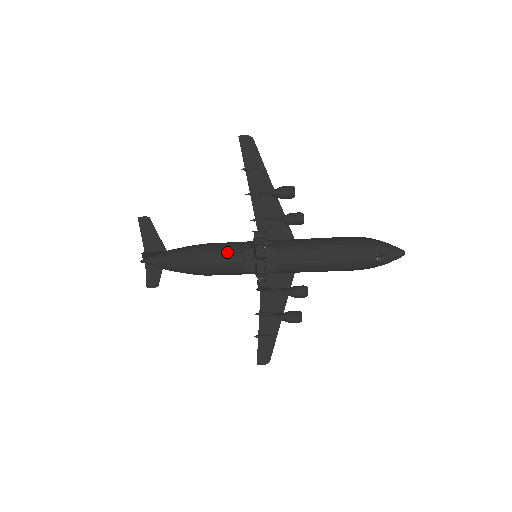
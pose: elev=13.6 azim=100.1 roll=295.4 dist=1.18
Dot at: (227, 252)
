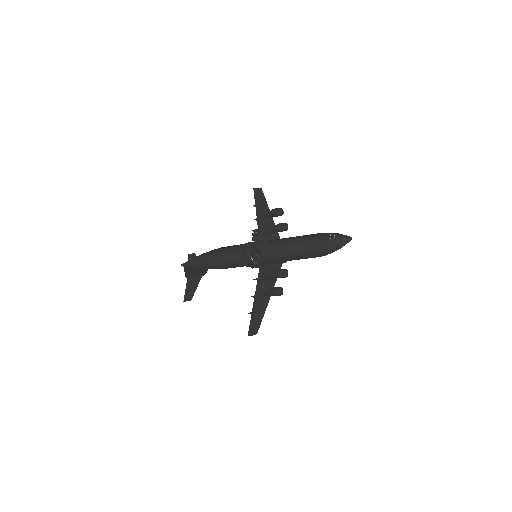
Dot at: (235, 246)
